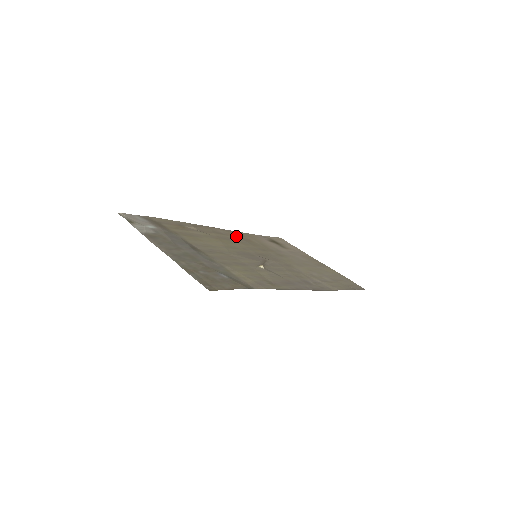
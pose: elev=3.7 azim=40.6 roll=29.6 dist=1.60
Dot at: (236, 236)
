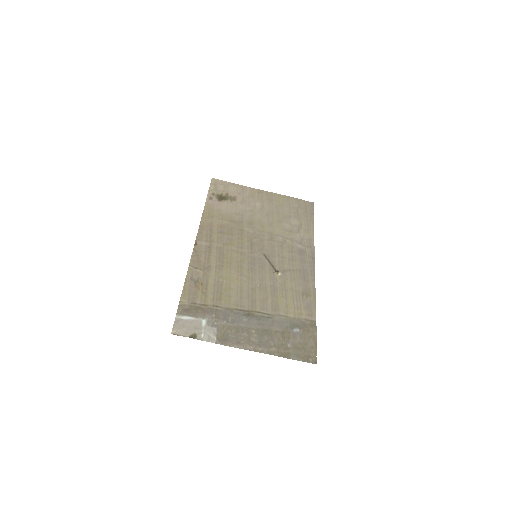
Dot at: (213, 234)
